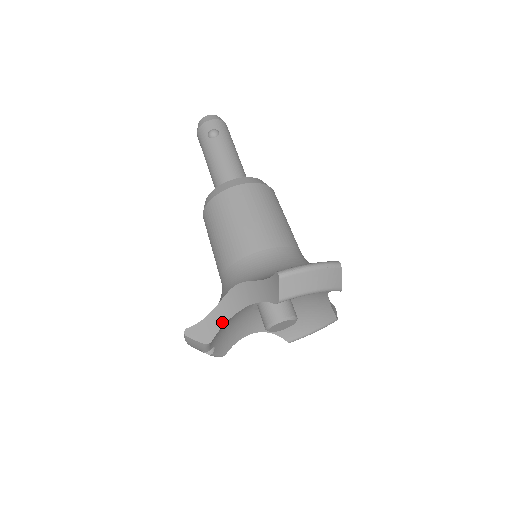
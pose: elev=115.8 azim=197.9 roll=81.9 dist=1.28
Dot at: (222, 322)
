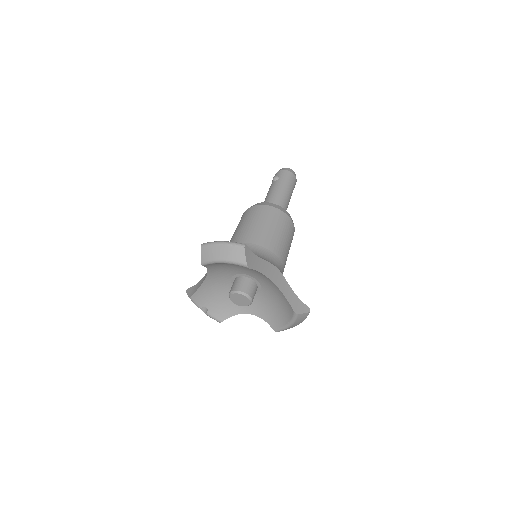
Dot at: (200, 285)
